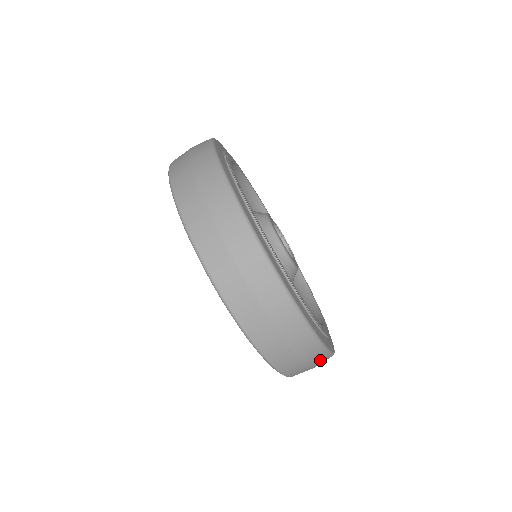
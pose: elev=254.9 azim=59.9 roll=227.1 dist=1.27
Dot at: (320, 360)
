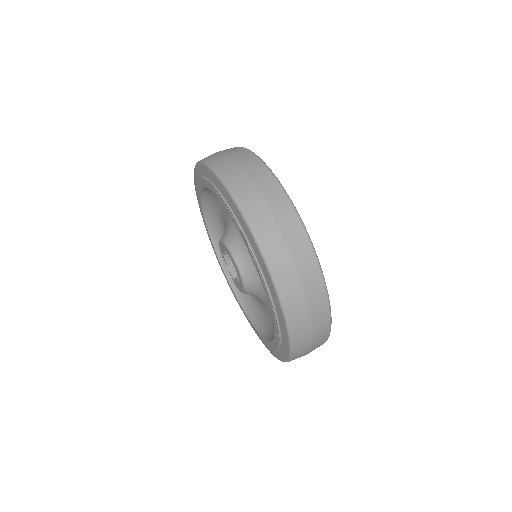
Dot at: (322, 321)
